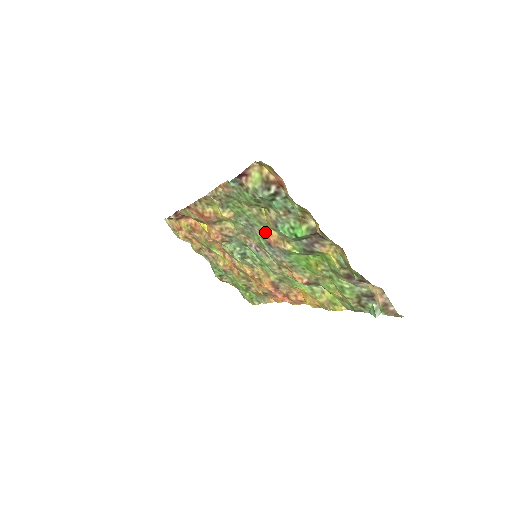
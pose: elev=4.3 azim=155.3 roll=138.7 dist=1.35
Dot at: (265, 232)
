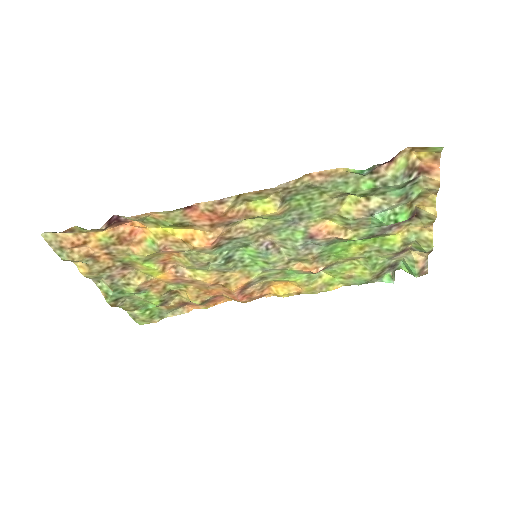
Dot at: (319, 224)
